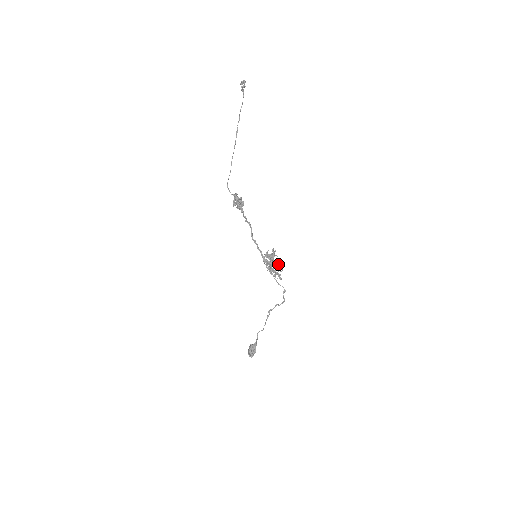
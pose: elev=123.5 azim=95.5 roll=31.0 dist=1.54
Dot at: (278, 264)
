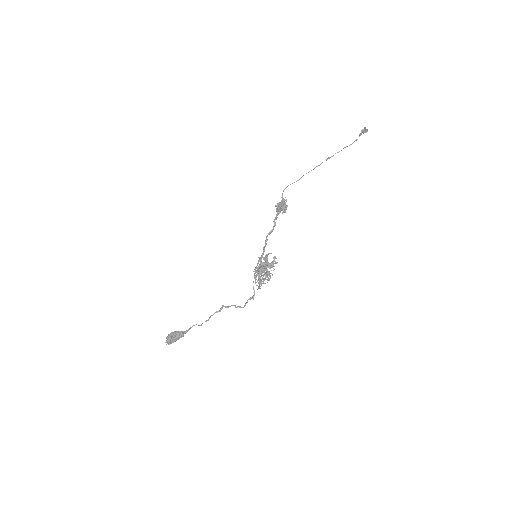
Dot at: (269, 274)
